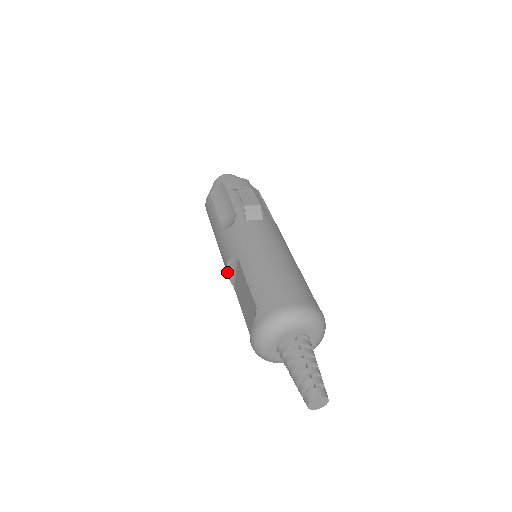
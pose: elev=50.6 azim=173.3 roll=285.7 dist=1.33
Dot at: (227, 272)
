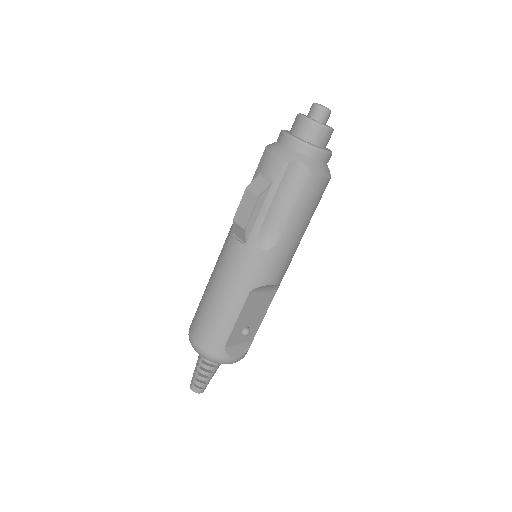
Dot at: occluded
